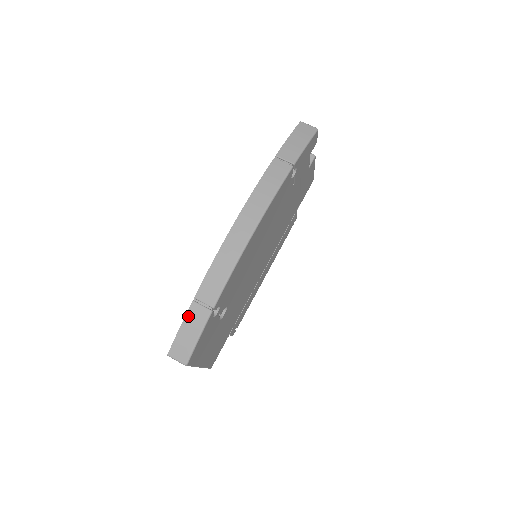
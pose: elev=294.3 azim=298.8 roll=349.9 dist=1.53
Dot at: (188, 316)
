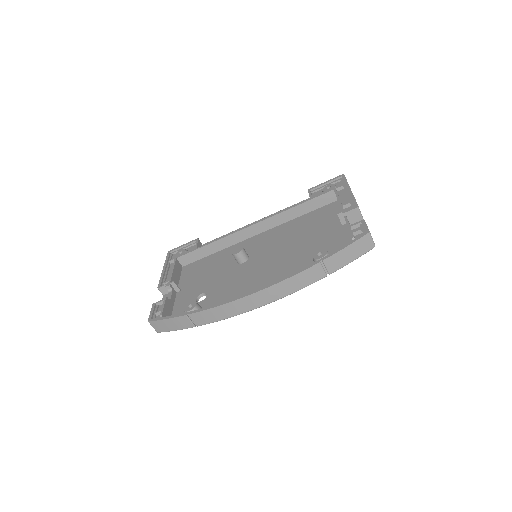
Dot at: (177, 319)
